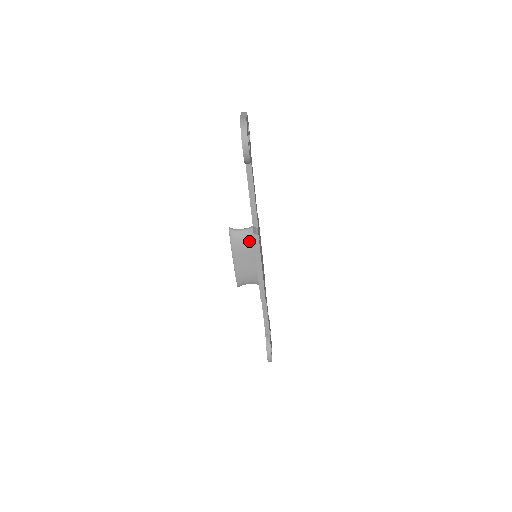
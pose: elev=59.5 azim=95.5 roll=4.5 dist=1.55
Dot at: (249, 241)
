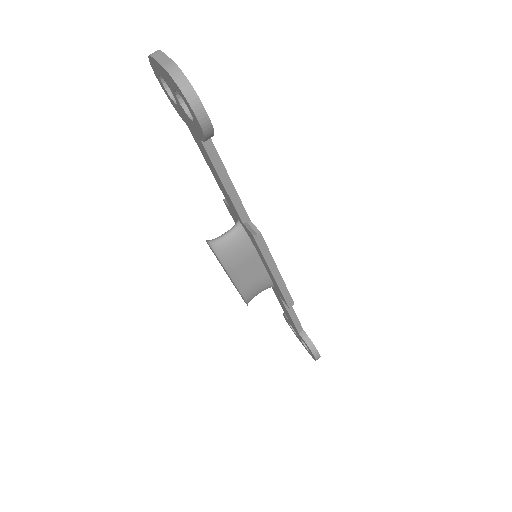
Dot at: (243, 245)
